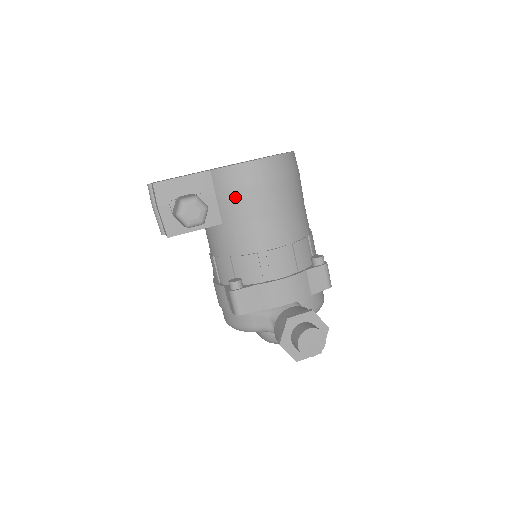
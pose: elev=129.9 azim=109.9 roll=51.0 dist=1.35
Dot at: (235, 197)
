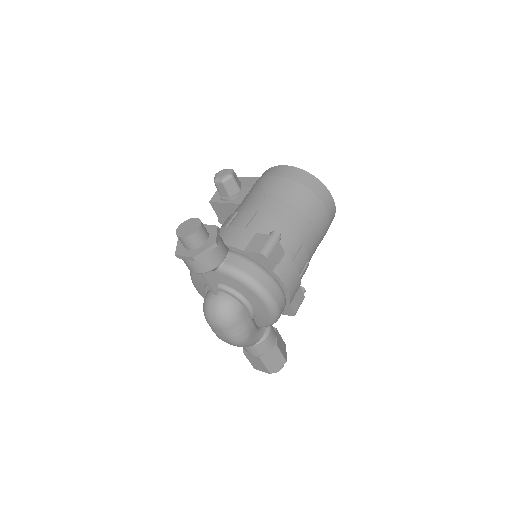
Dot at: (256, 184)
